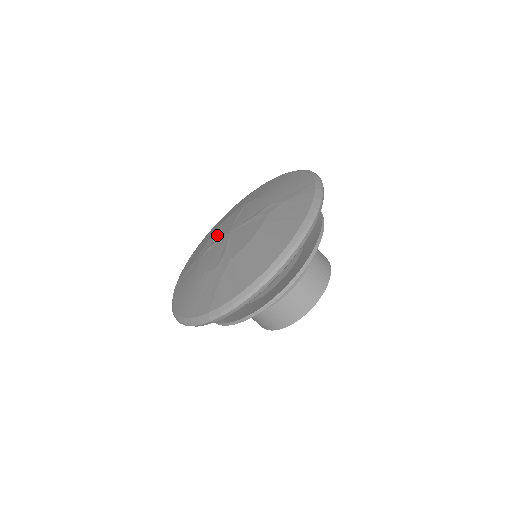
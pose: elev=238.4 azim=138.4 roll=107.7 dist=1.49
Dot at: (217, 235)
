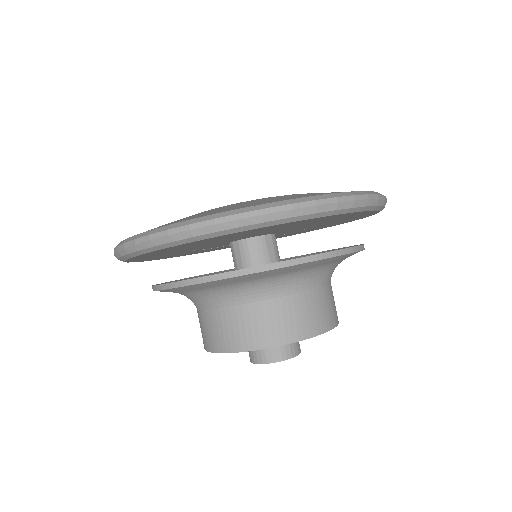
Dot at: occluded
